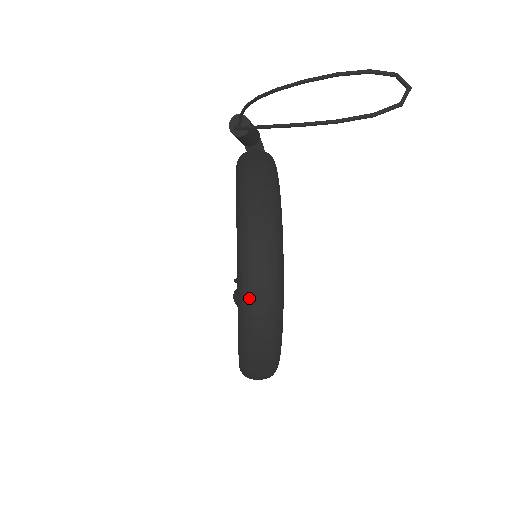
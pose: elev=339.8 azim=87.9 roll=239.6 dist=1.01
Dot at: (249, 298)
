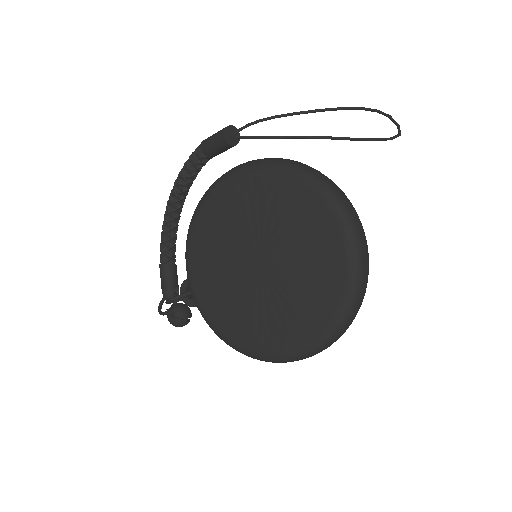
Dot at: (363, 268)
